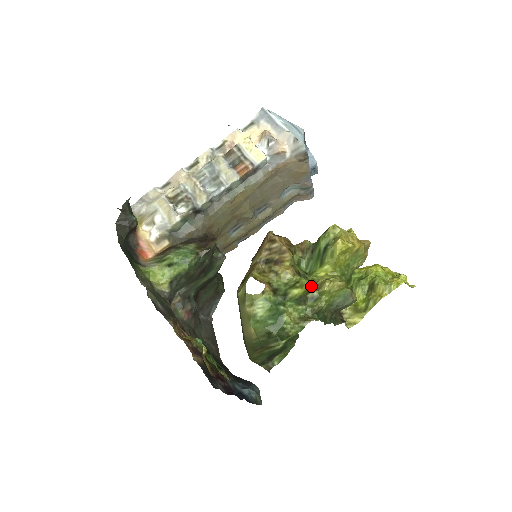
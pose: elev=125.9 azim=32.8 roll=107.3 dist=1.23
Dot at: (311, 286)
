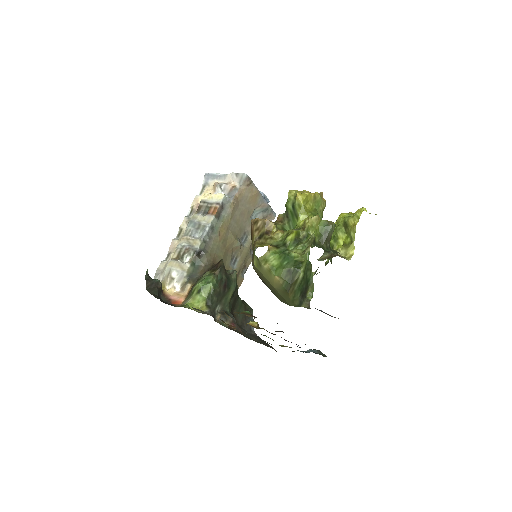
Dot at: (298, 230)
